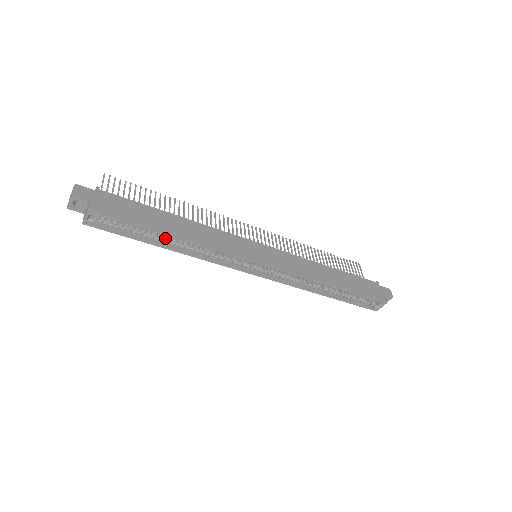
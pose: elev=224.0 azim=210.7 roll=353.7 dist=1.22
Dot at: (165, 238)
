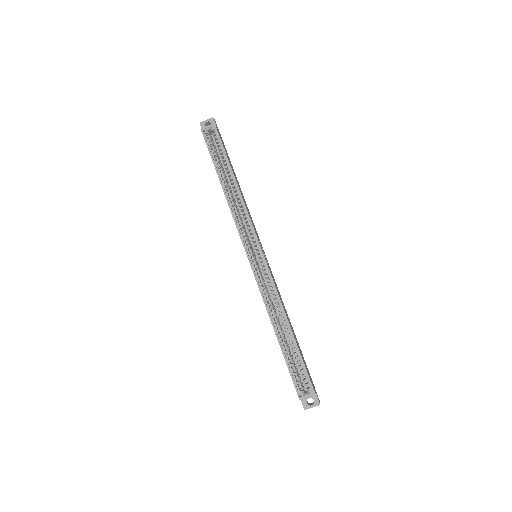
Dot at: (226, 179)
